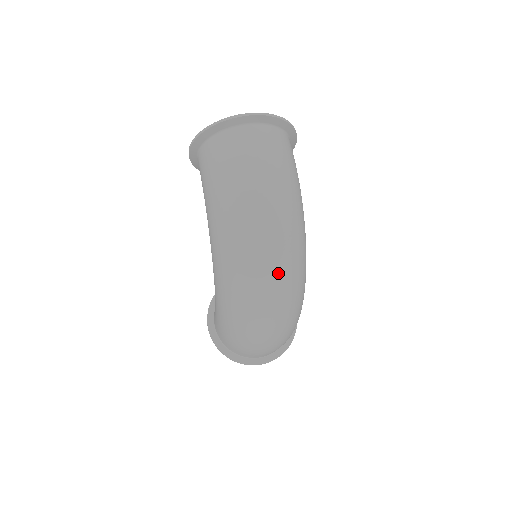
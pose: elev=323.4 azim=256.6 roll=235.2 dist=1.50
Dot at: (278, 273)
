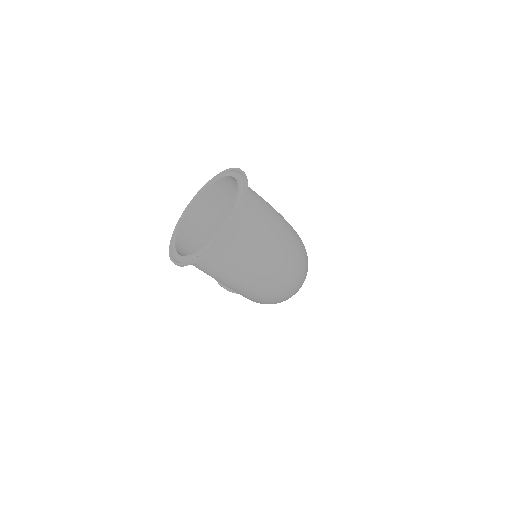
Dot at: (303, 278)
